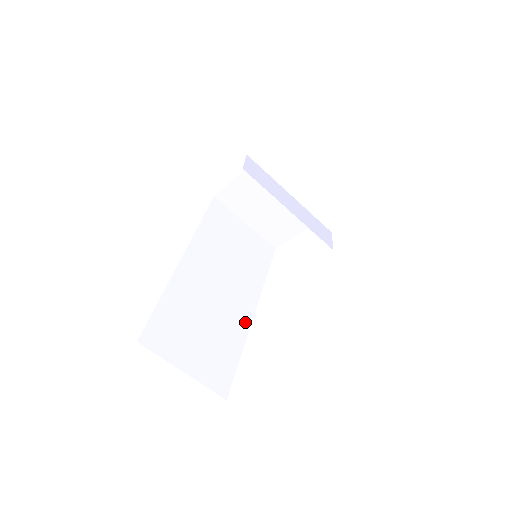
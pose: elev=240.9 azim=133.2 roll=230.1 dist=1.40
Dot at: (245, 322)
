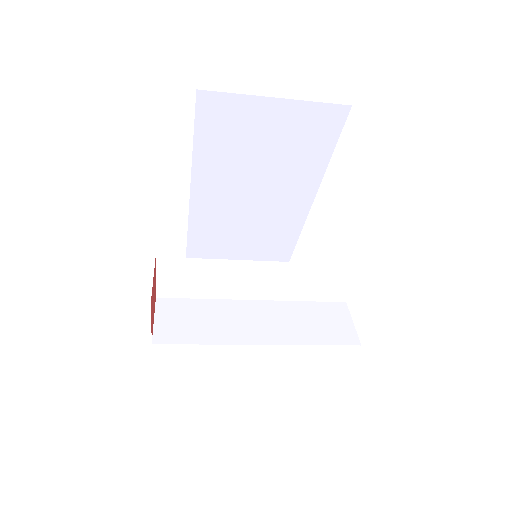
Dot at: (296, 222)
